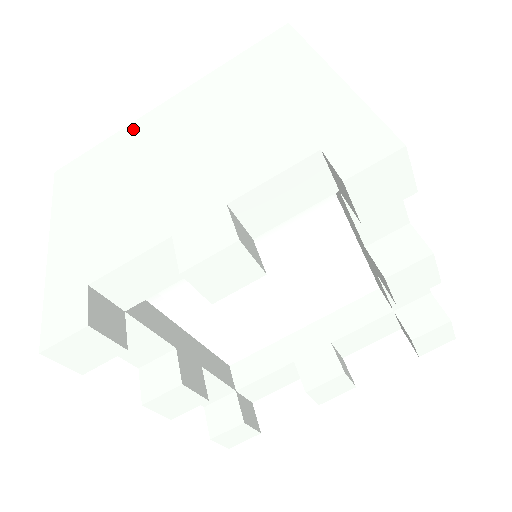
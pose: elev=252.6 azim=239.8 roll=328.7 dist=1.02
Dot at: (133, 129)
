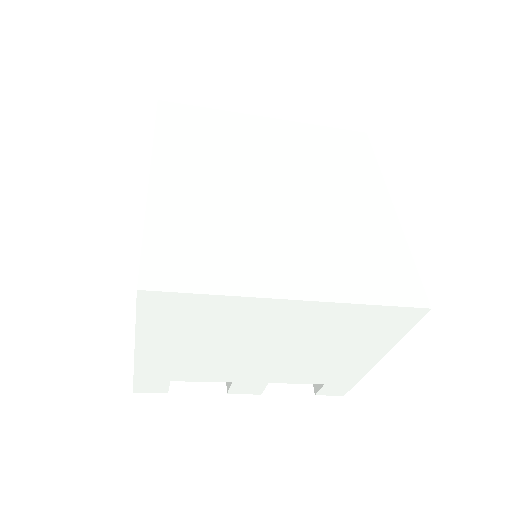
Dot at: (248, 306)
